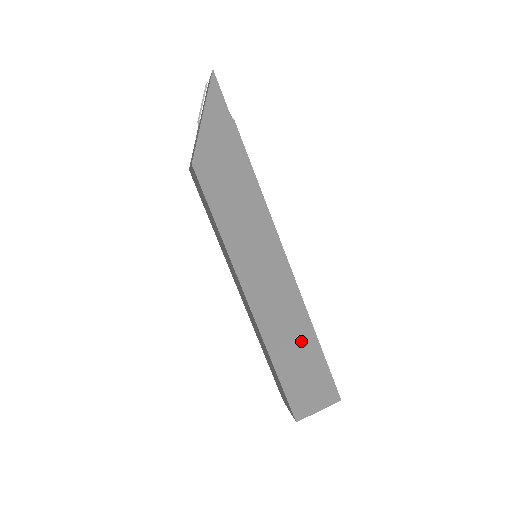
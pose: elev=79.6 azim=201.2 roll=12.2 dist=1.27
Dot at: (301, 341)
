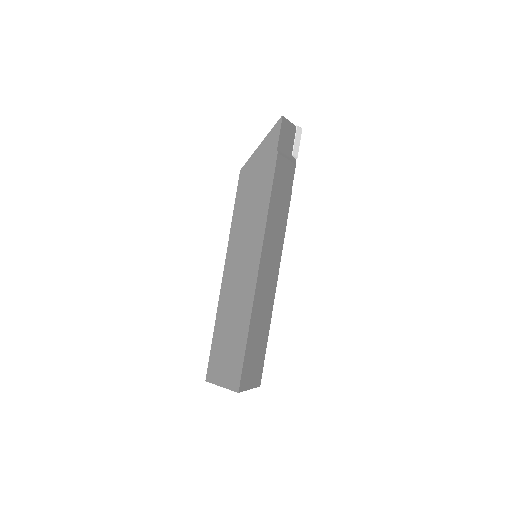
Dot at: (237, 328)
